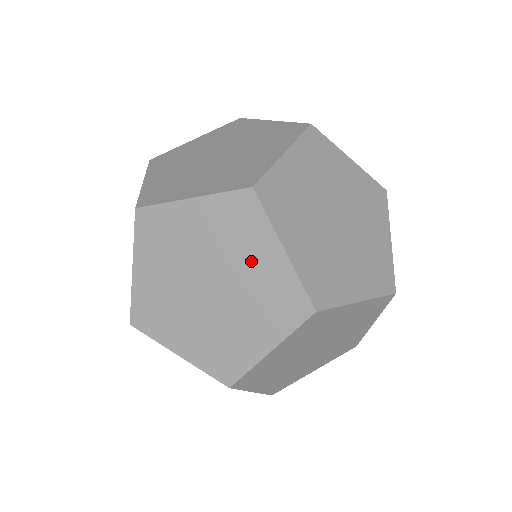
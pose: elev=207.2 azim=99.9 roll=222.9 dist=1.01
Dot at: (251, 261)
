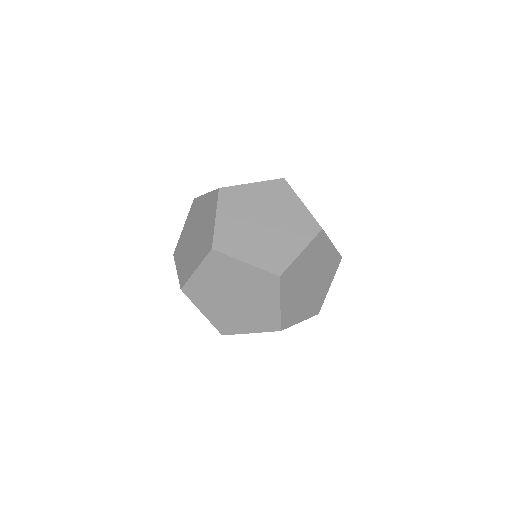
Dot at: (262, 300)
